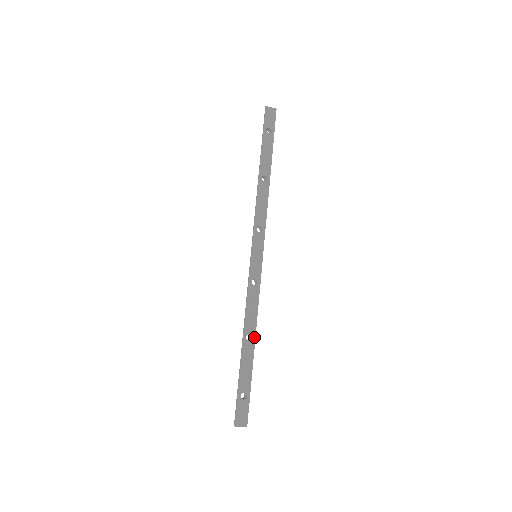
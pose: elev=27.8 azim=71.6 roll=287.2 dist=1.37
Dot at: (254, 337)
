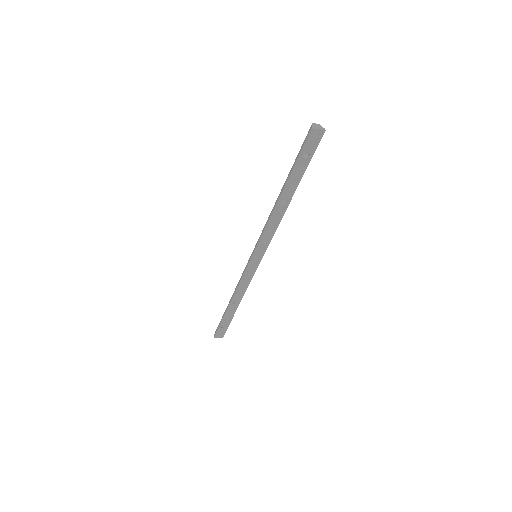
Dot at: occluded
